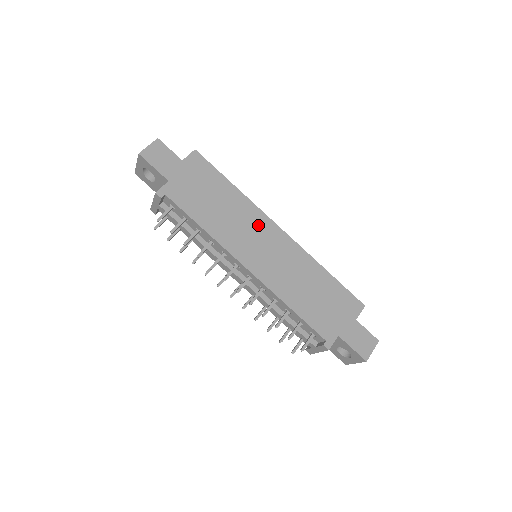
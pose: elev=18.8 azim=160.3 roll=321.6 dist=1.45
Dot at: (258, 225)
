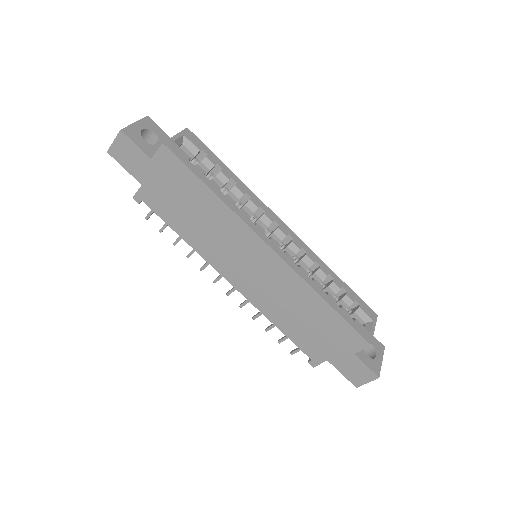
Dot at: (243, 241)
